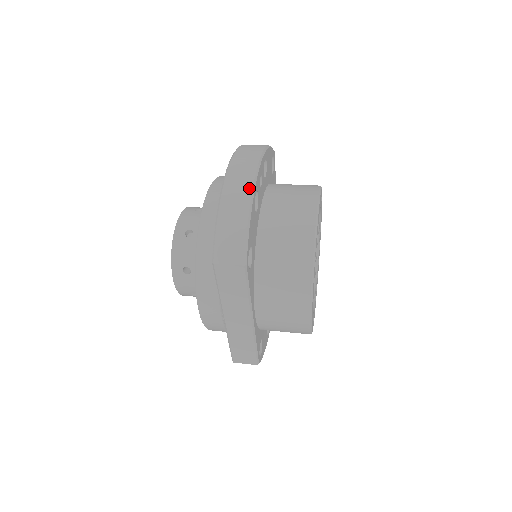
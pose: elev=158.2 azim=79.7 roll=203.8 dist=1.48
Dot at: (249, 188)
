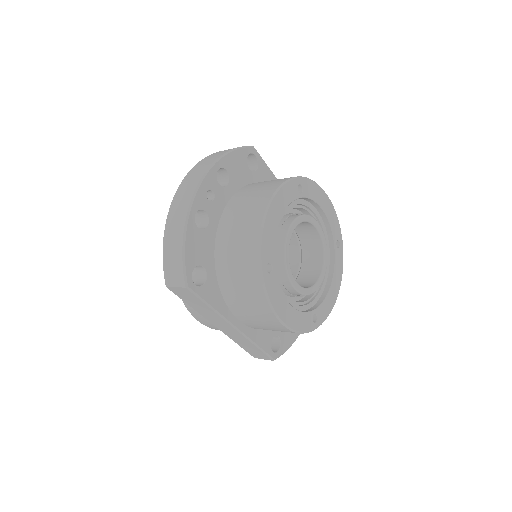
Dot at: (185, 211)
